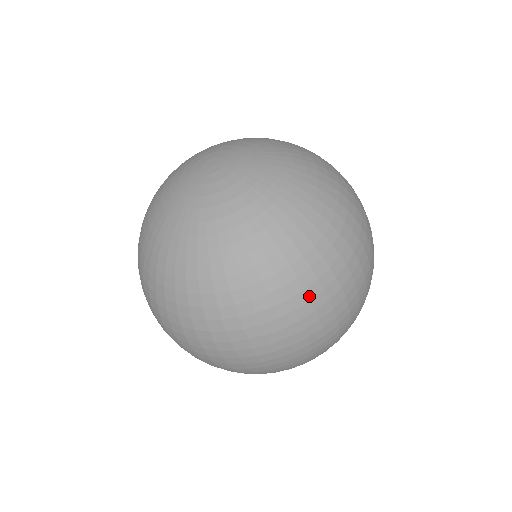
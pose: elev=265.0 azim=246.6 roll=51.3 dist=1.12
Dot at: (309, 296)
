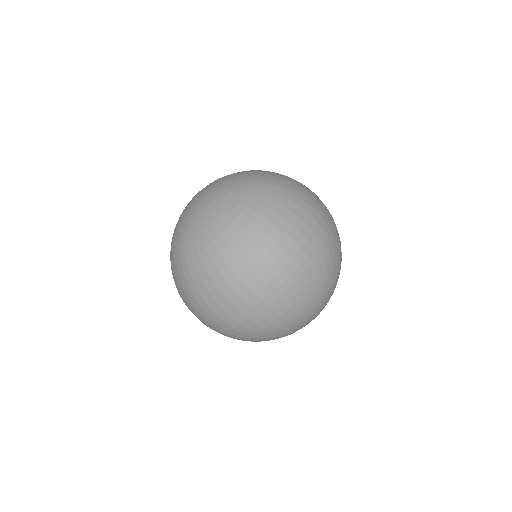
Dot at: (299, 191)
